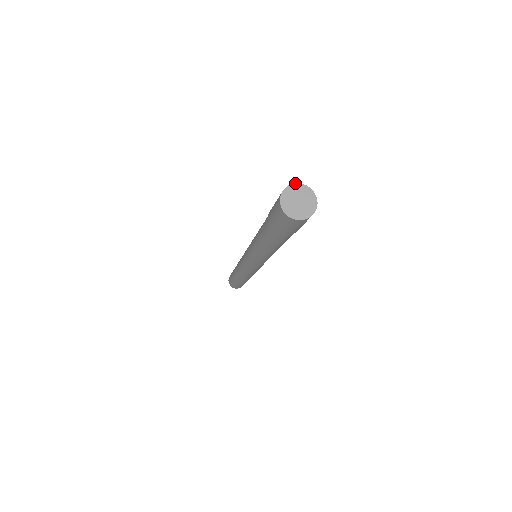
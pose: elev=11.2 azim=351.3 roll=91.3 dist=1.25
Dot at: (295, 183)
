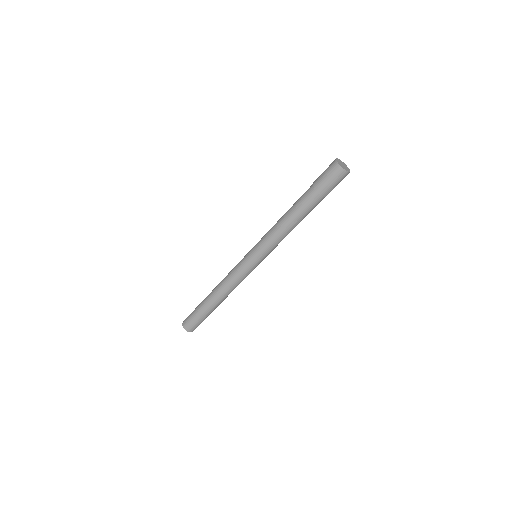
Dot at: (341, 161)
